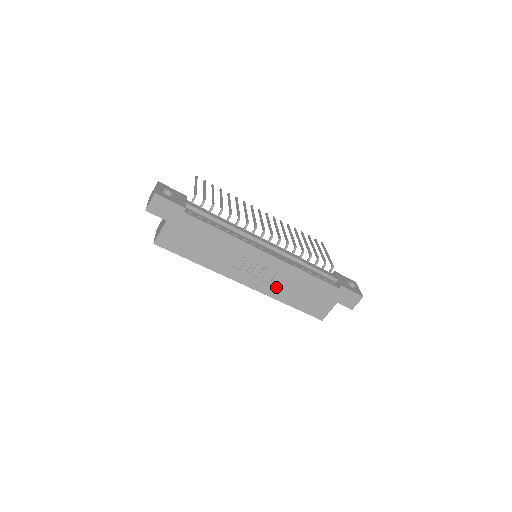
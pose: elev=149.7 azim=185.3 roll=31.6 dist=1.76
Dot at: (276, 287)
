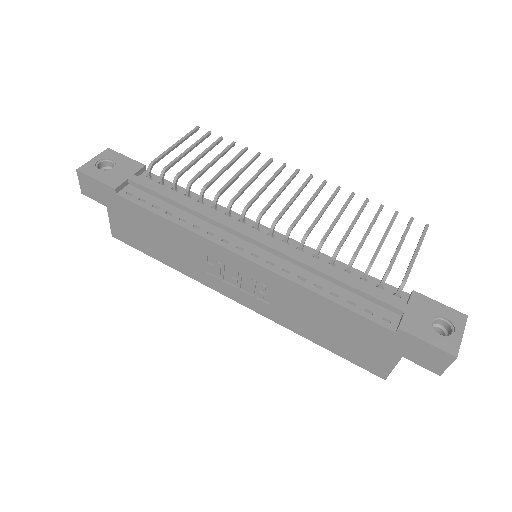
Dot at: (283, 312)
